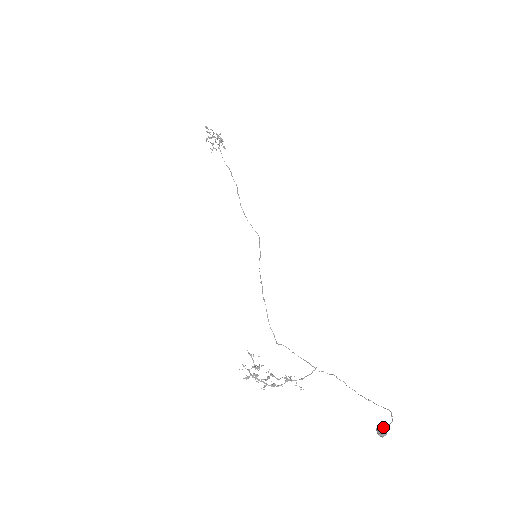
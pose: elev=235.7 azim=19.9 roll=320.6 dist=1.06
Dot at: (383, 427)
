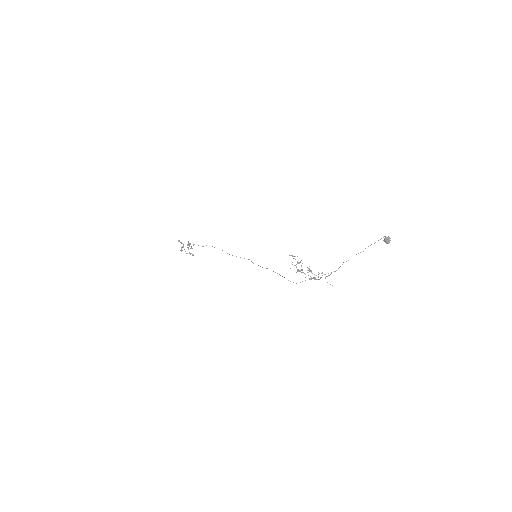
Dot at: (386, 238)
